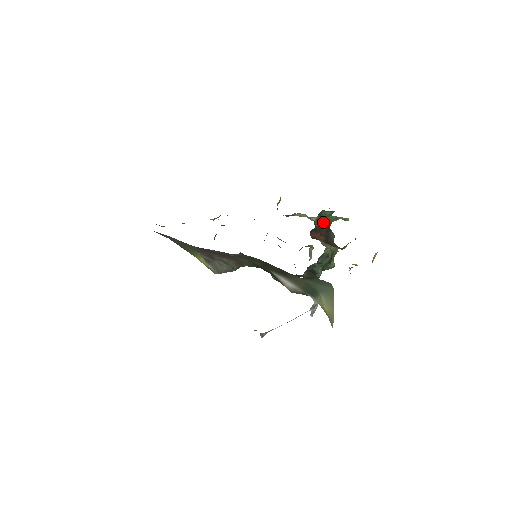
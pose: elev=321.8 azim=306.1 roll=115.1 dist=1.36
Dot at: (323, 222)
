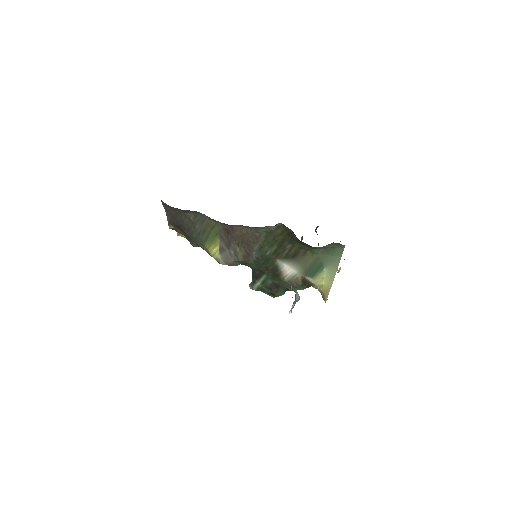
Dot at: occluded
